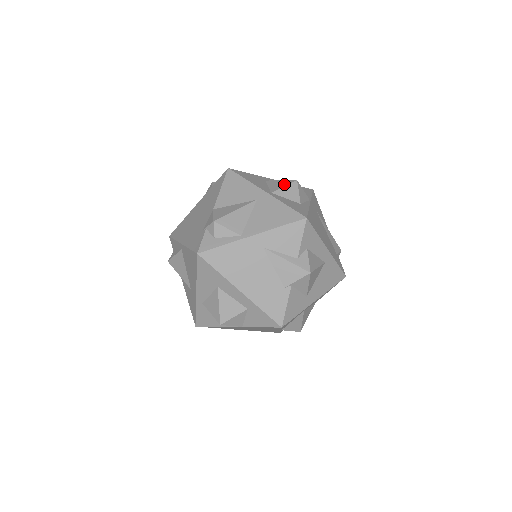
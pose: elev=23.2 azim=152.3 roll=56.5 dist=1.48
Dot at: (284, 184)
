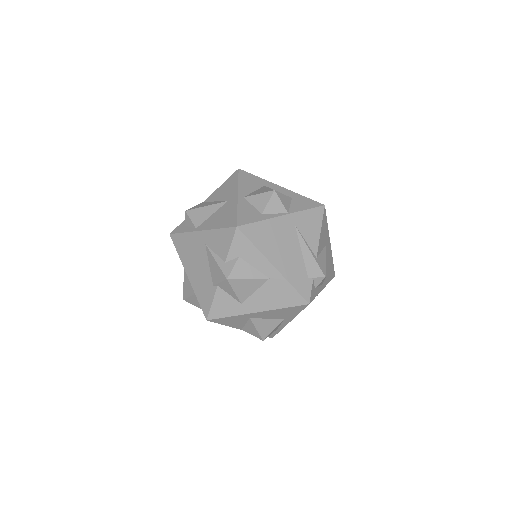
Dot at: (262, 192)
